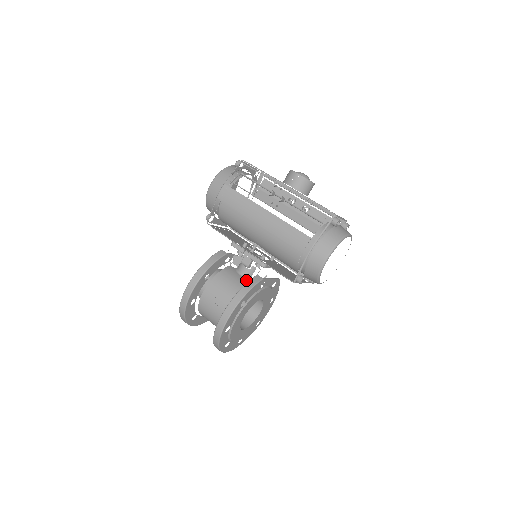
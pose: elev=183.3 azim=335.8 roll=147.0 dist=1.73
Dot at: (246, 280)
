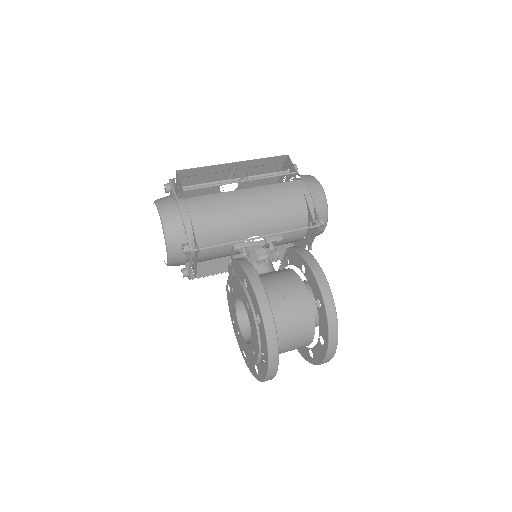
Dot at: occluded
